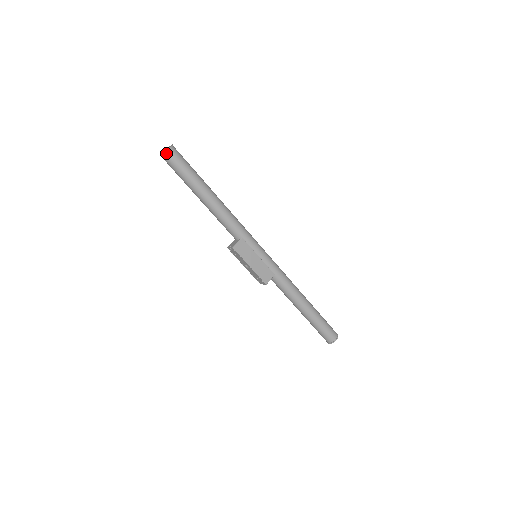
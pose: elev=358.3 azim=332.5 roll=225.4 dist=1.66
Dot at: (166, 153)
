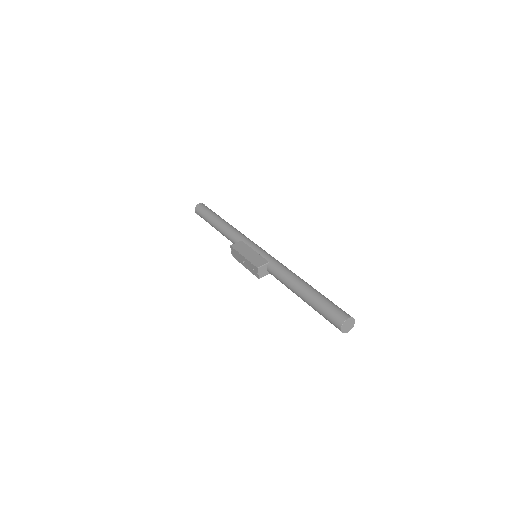
Dot at: (197, 206)
